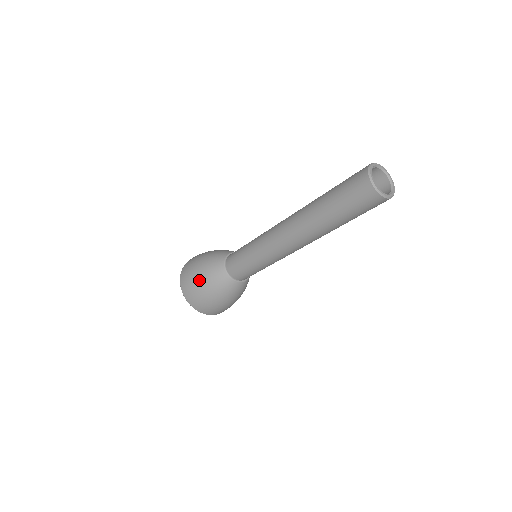
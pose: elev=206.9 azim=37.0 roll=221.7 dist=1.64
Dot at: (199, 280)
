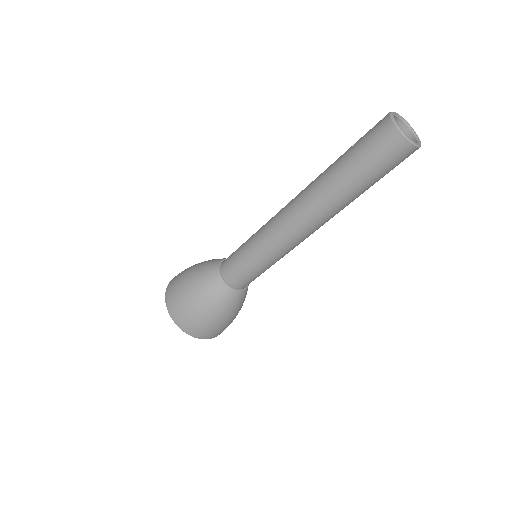
Dot at: (193, 266)
